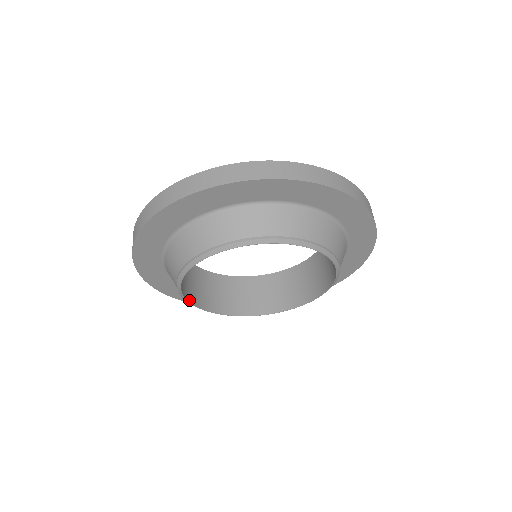
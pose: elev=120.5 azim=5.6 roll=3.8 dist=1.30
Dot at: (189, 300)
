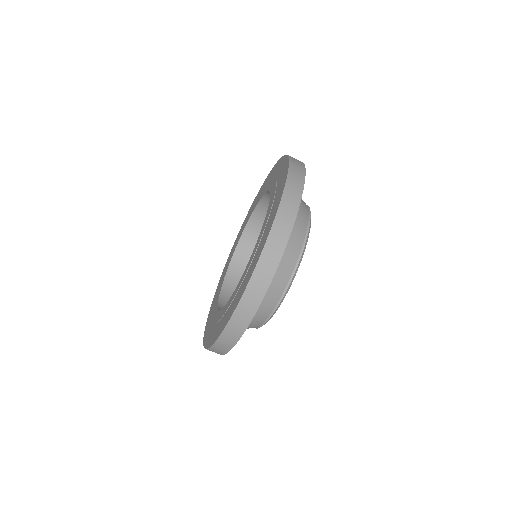
Dot at: occluded
